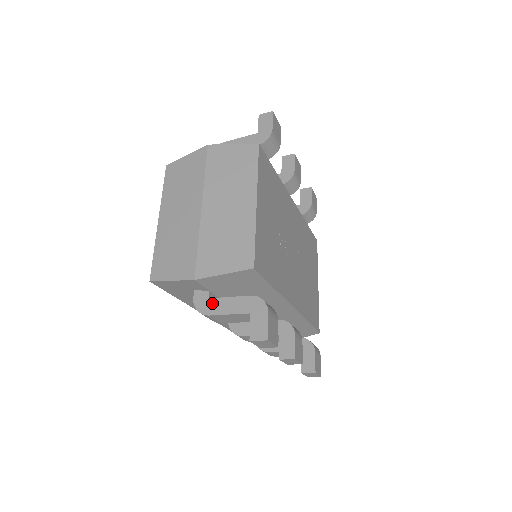
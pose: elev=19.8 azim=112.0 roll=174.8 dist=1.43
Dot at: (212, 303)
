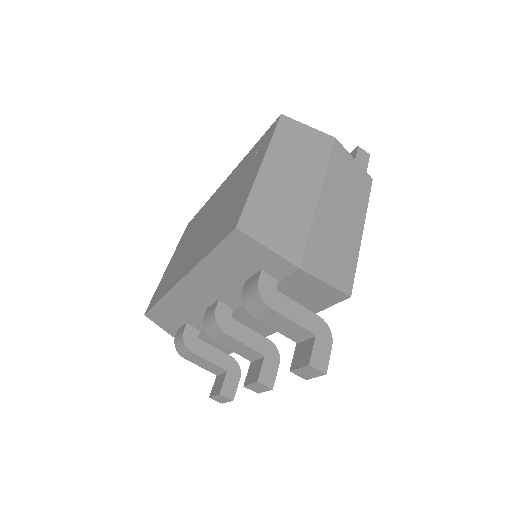
Dot at: (279, 297)
